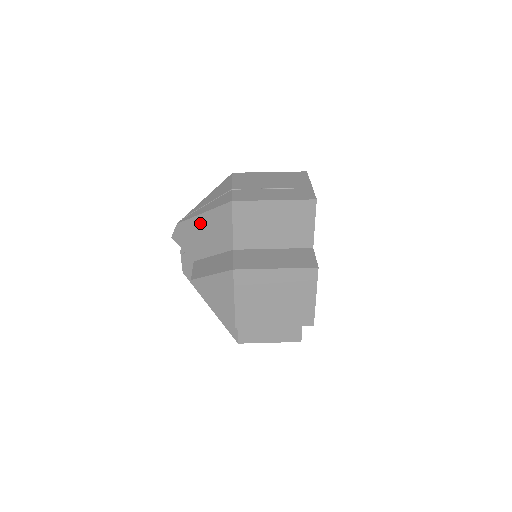
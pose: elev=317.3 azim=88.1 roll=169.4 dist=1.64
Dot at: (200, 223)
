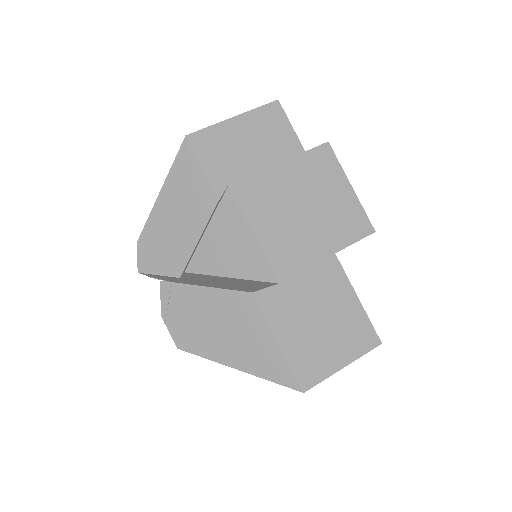
Dot at: (163, 208)
